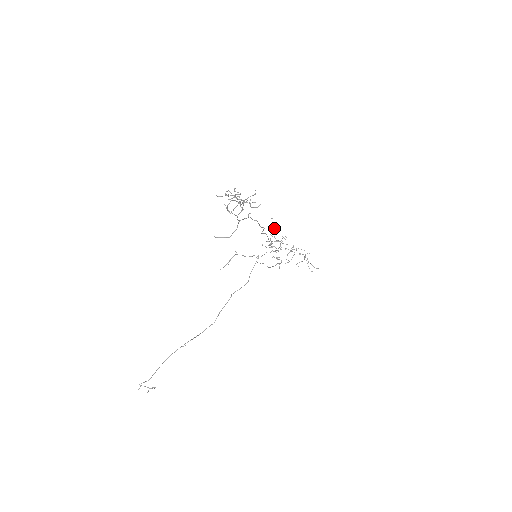
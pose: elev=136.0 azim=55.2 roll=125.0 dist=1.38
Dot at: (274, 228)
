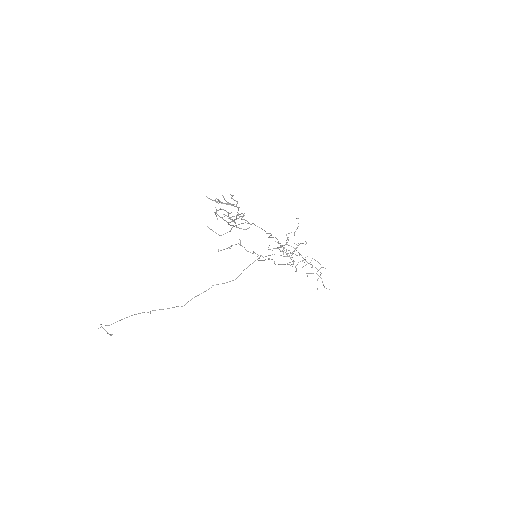
Dot at: occluded
